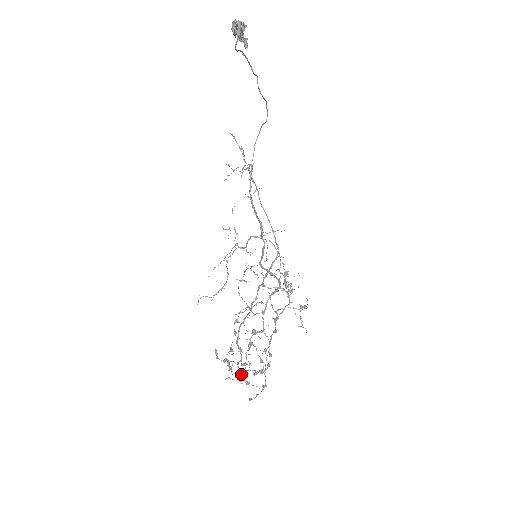
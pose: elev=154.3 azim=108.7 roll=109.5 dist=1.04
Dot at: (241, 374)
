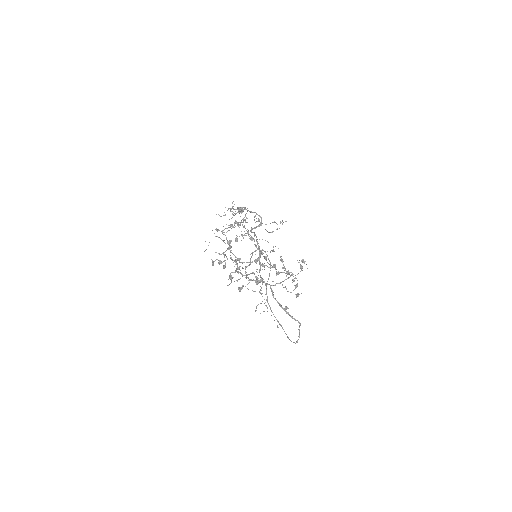
Dot at: (227, 231)
